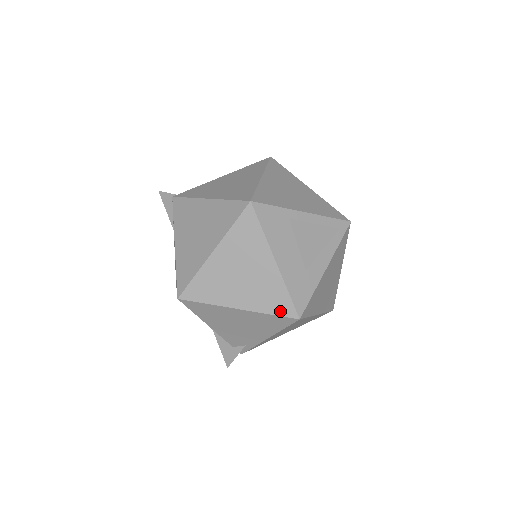
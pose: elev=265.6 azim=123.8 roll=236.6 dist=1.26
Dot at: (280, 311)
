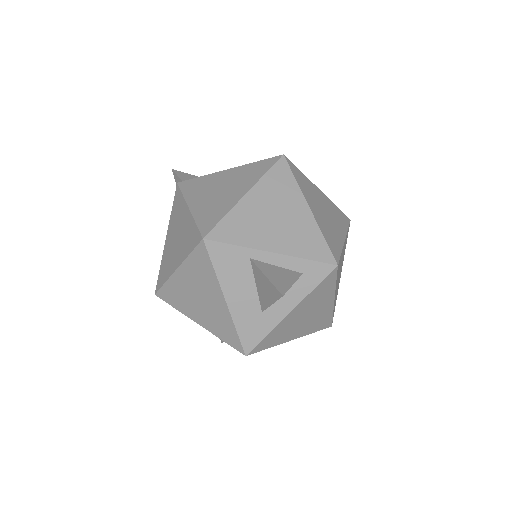
Dot at: (230, 342)
